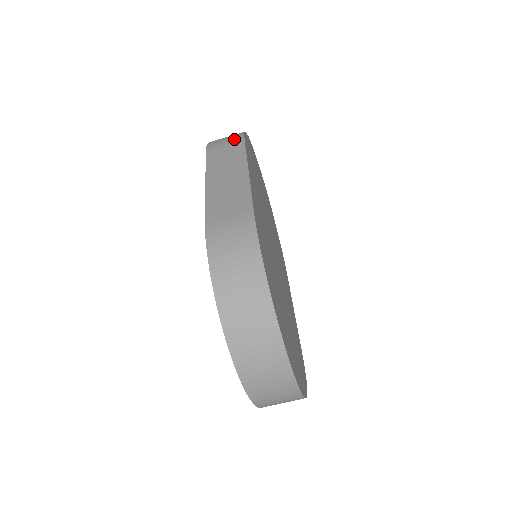
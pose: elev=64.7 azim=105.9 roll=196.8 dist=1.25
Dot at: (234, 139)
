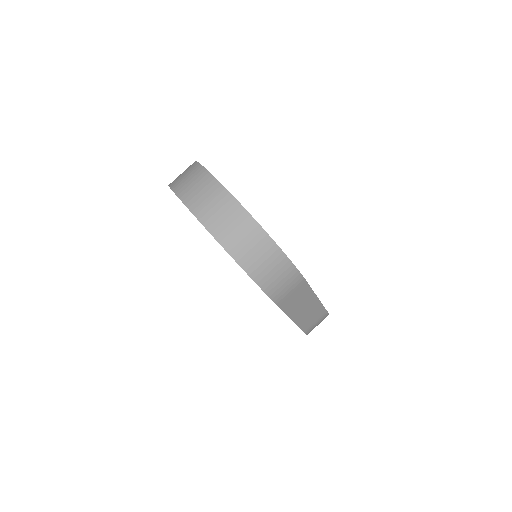
Dot at: occluded
